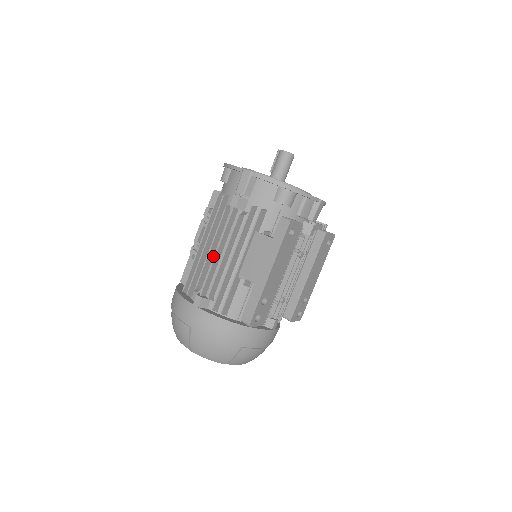
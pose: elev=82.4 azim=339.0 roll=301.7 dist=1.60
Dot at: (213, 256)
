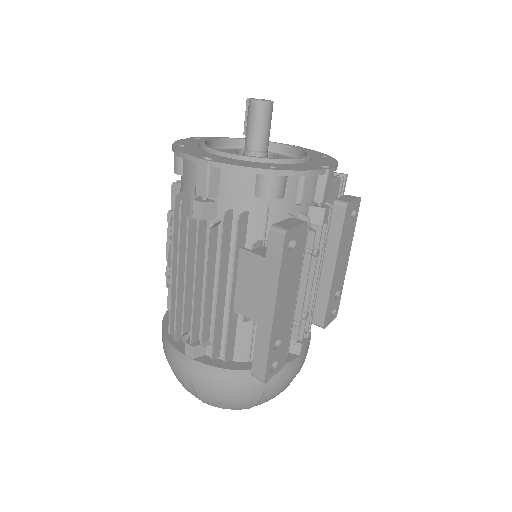
Dot at: occluded
